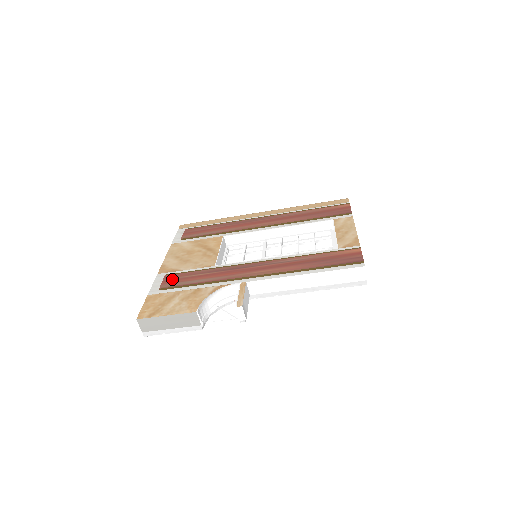
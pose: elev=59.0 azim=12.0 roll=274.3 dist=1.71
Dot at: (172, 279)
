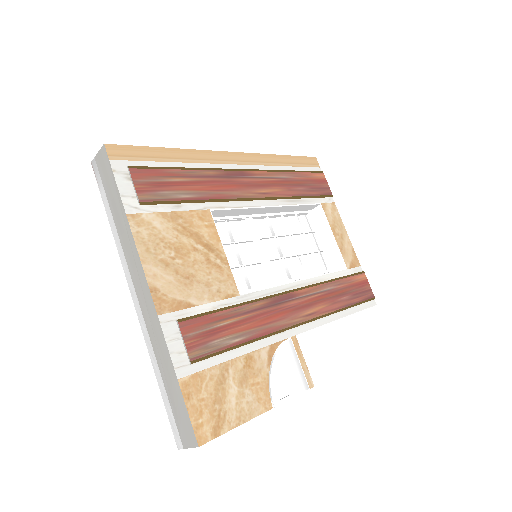
Dot at: (198, 334)
